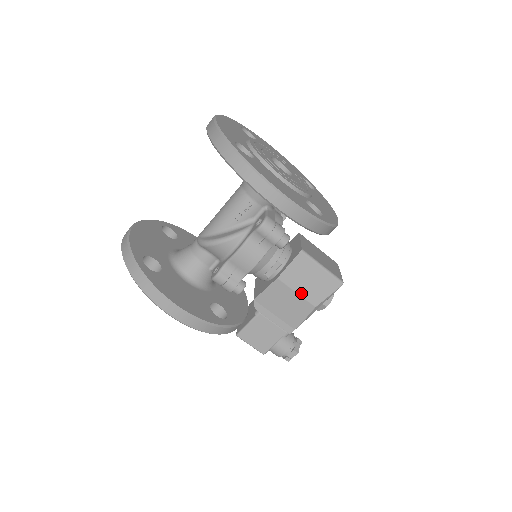
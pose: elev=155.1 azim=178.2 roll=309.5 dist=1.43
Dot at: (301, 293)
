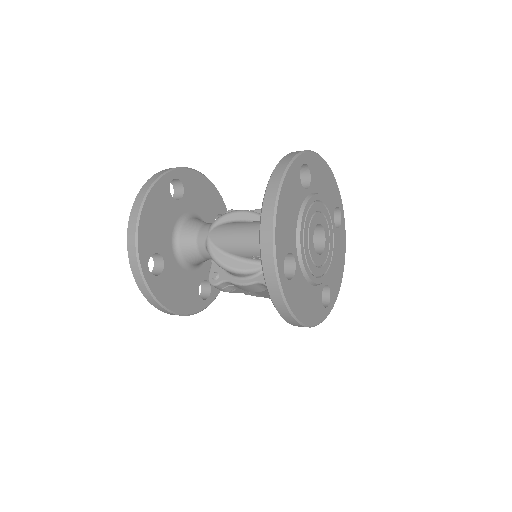
Dot at: occluded
